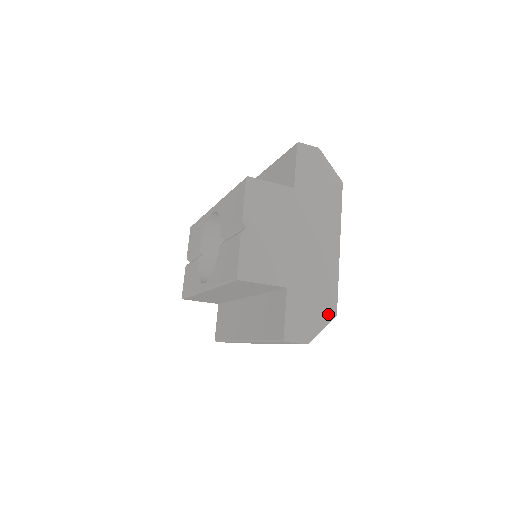
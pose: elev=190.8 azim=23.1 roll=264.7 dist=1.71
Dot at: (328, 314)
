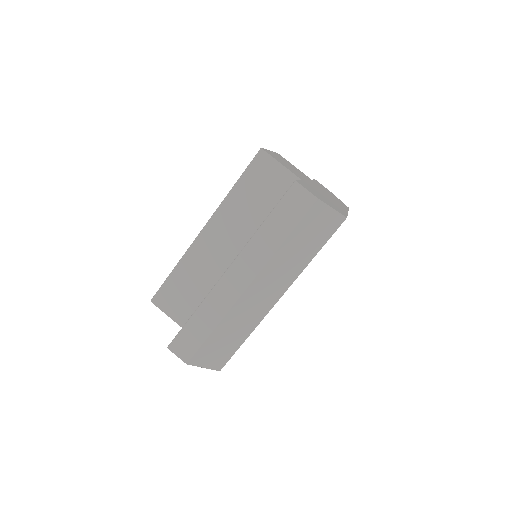
Dot at: (338, 211)
